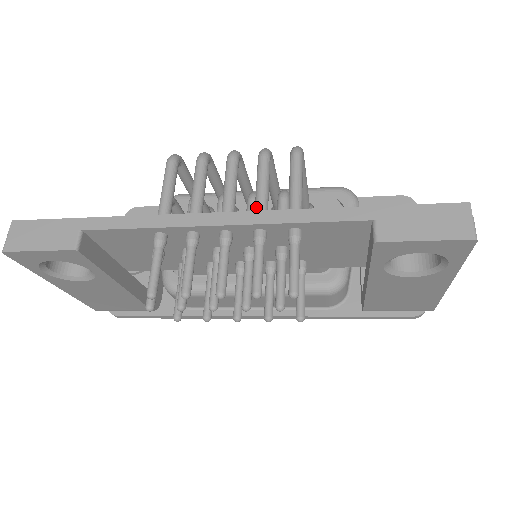
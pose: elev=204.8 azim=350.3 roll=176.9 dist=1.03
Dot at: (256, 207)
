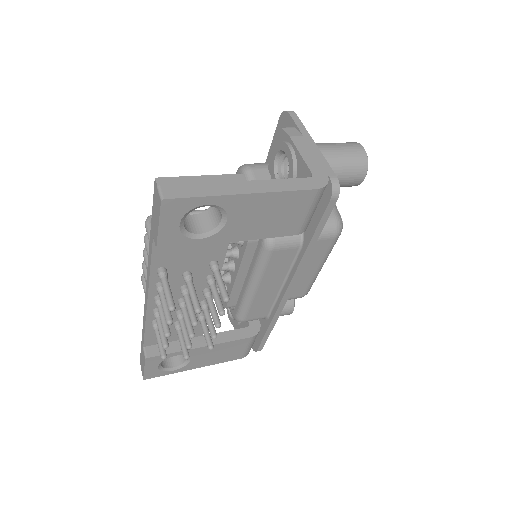
Dot at: occluded
